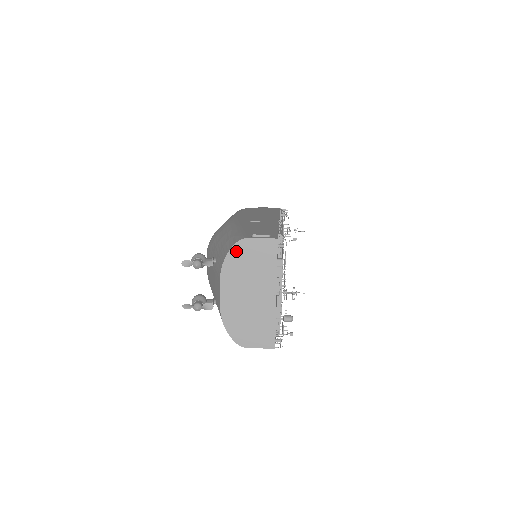
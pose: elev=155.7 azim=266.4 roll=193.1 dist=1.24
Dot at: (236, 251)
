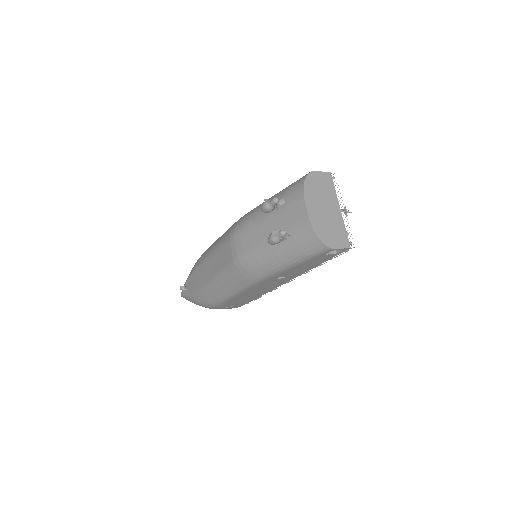
Dot at: (309, 179)
